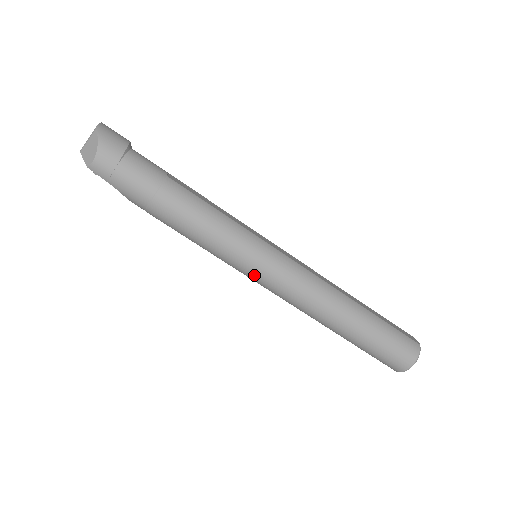
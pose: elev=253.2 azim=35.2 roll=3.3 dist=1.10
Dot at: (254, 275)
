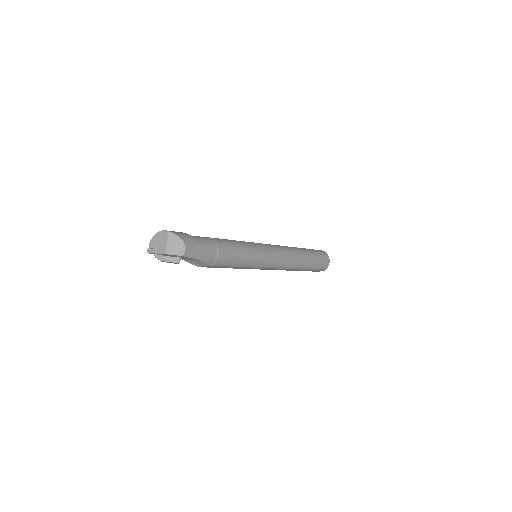
Dot at: (268, 262)
